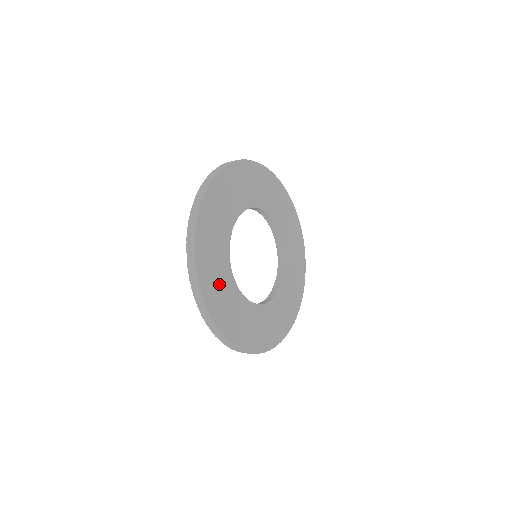
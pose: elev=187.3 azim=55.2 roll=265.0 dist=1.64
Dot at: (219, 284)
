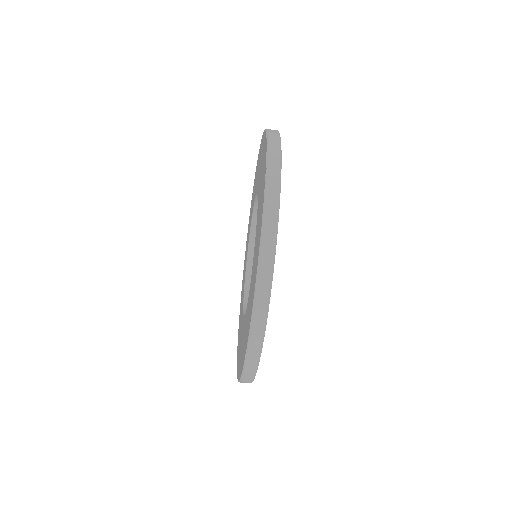
Dot at: occluded
